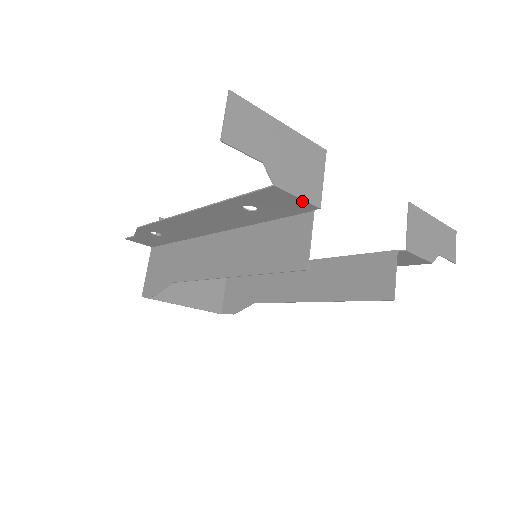
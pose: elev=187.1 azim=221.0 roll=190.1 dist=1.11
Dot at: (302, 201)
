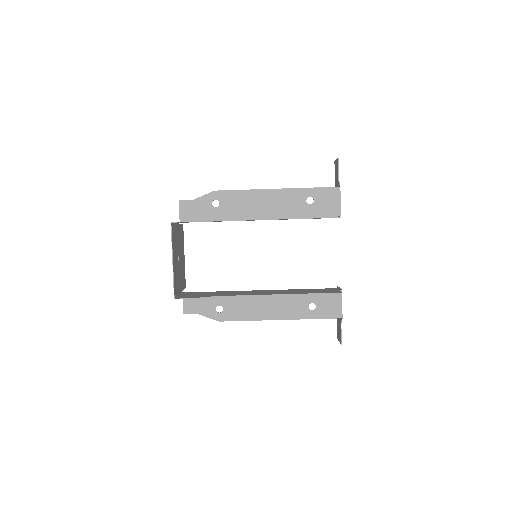
Dot at: (339, 206)
